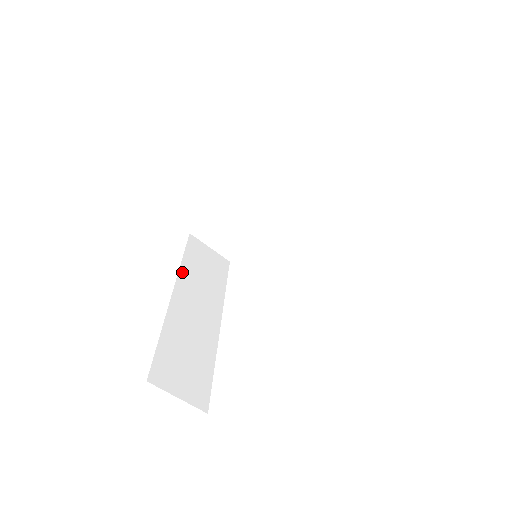
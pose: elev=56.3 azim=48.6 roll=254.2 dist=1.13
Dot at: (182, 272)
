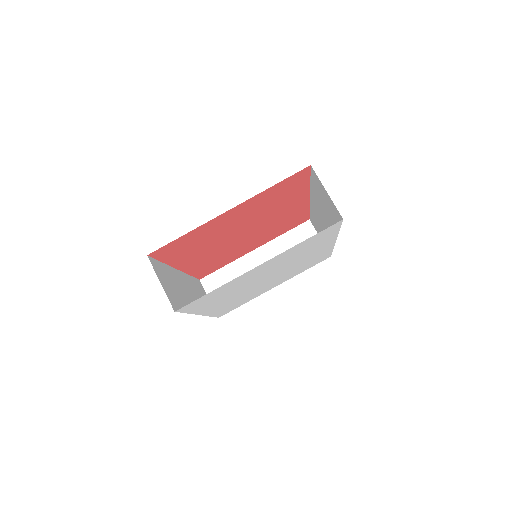
Dot at: (188, 276)
